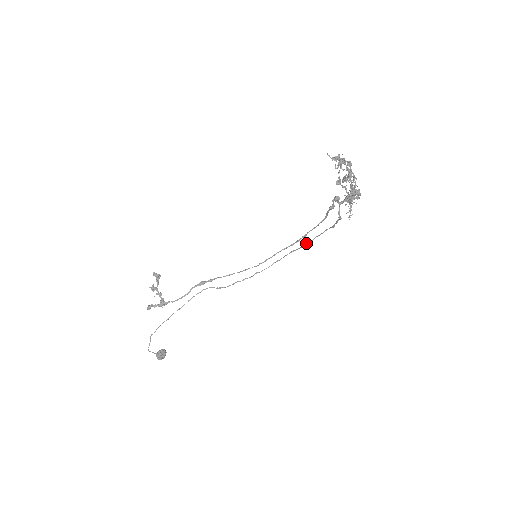
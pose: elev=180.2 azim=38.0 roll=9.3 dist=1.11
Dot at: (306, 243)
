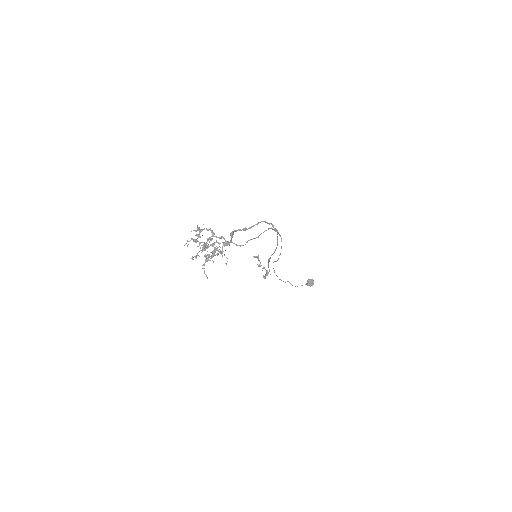
Dot at: (277, 231)
